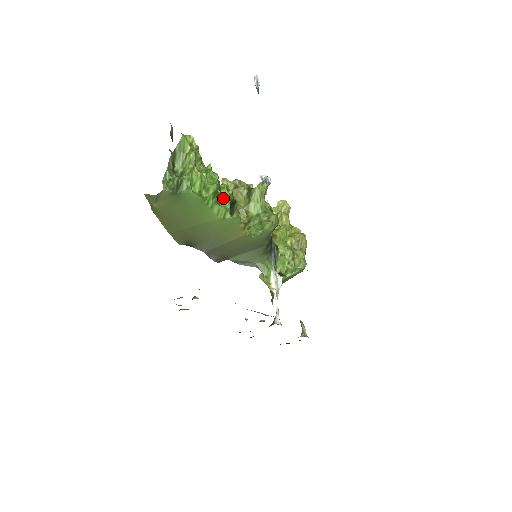
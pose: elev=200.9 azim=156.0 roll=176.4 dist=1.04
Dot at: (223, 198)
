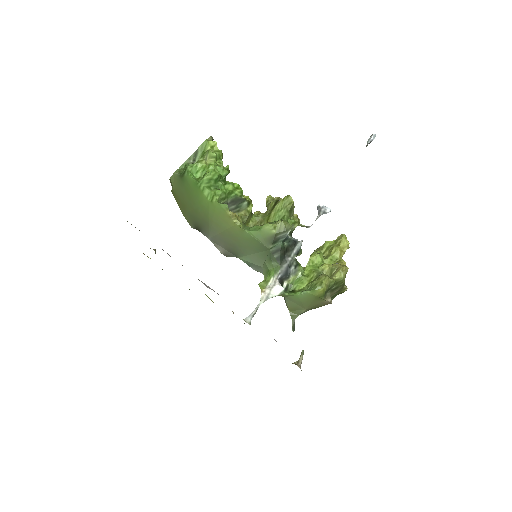
Dot at: (224, 190)
